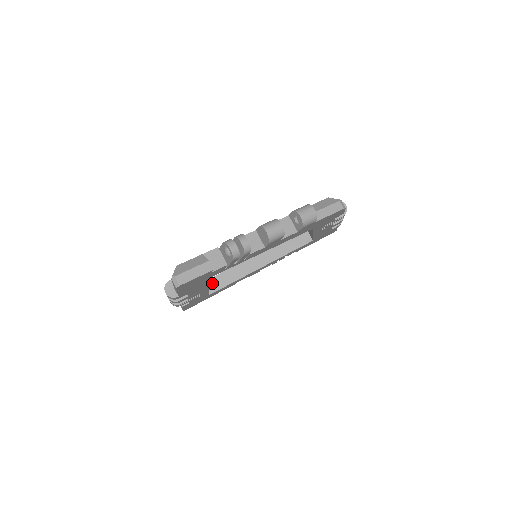
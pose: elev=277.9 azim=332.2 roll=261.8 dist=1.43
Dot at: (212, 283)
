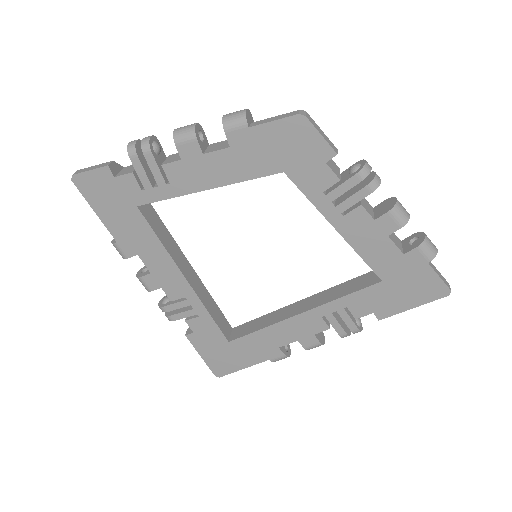
Dot at: (241, 329)
